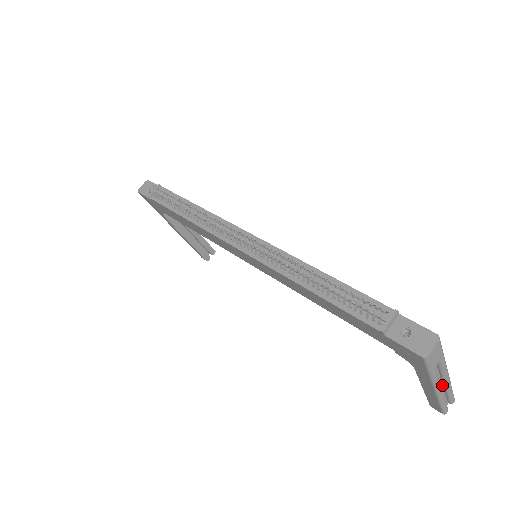
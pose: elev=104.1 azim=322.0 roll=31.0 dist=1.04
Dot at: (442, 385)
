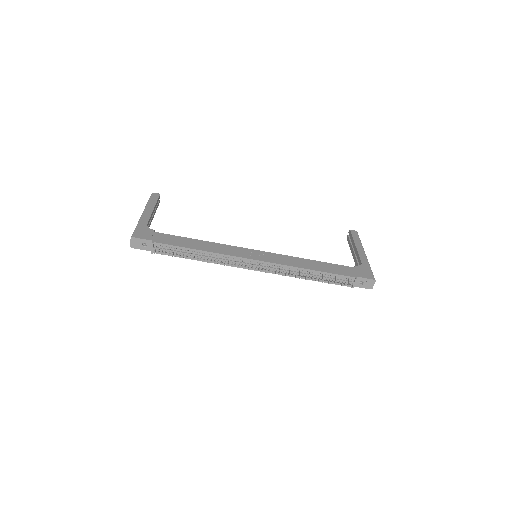
Dot at: occluded
